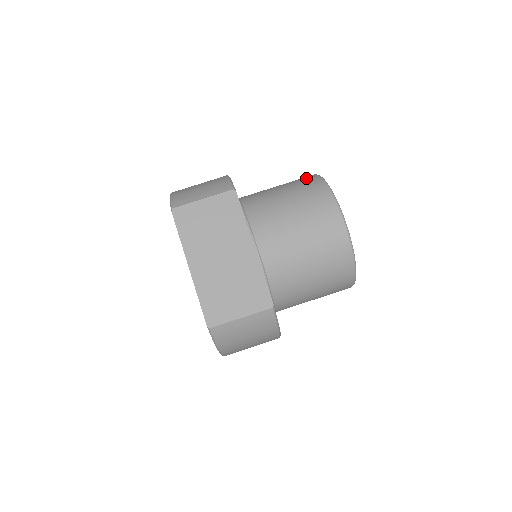
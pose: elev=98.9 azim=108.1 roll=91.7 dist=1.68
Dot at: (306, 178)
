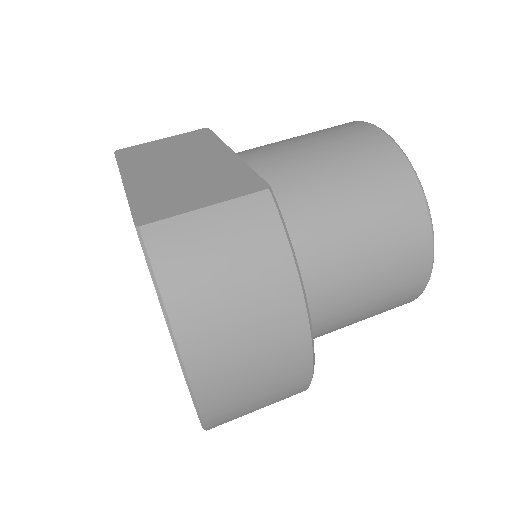
Dot at: occluded
